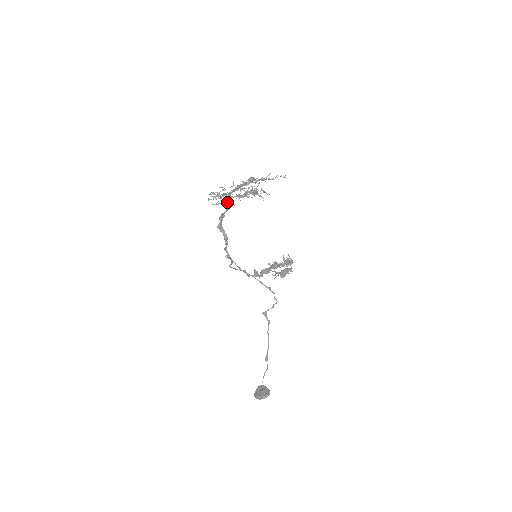
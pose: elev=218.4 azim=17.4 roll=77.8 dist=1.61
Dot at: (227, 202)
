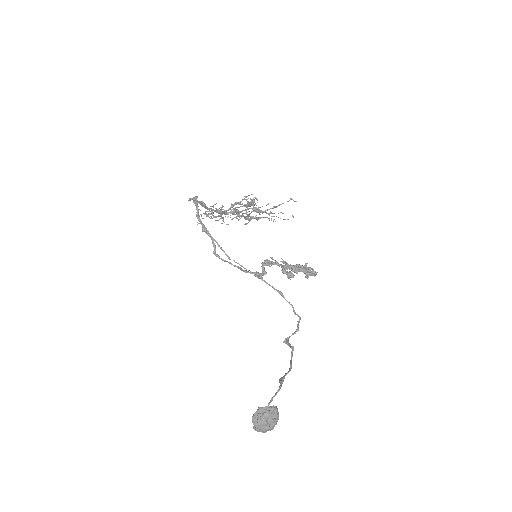
Dot at: occluded
